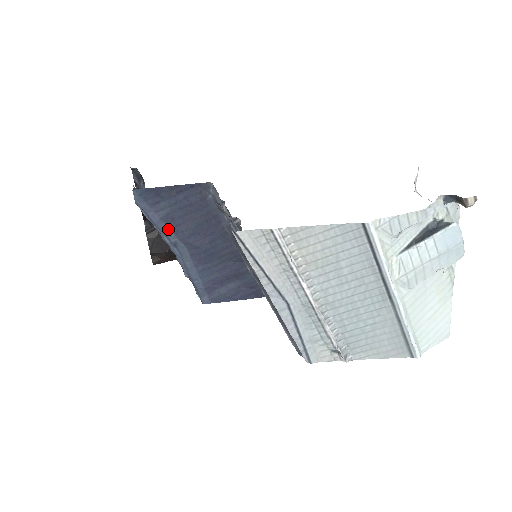
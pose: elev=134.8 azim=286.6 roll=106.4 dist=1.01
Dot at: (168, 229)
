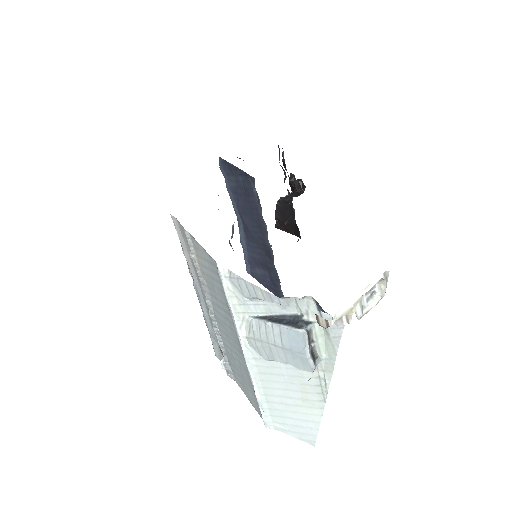
Dot at: (234, 199)
